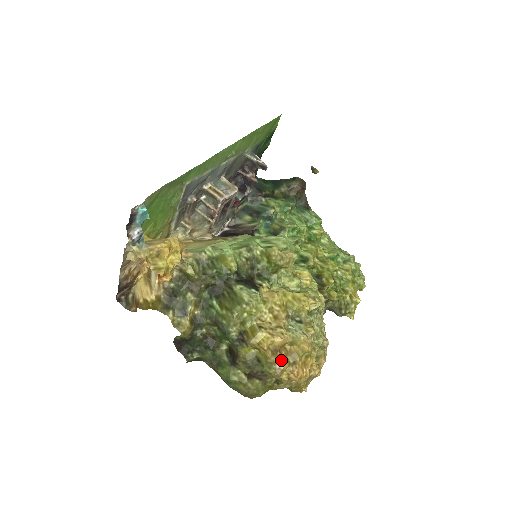
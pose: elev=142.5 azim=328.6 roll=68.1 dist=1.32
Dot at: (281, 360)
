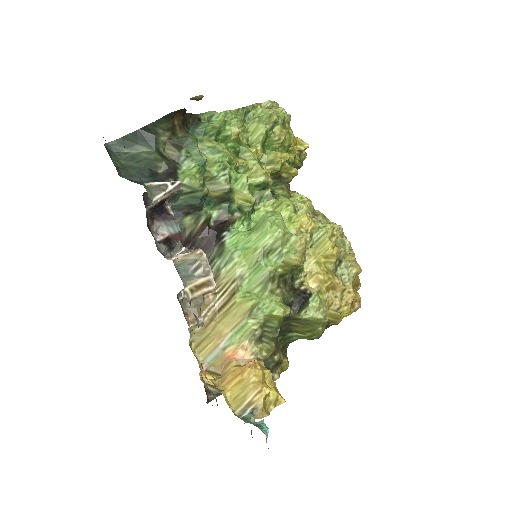
Dot at: (358, 301)
